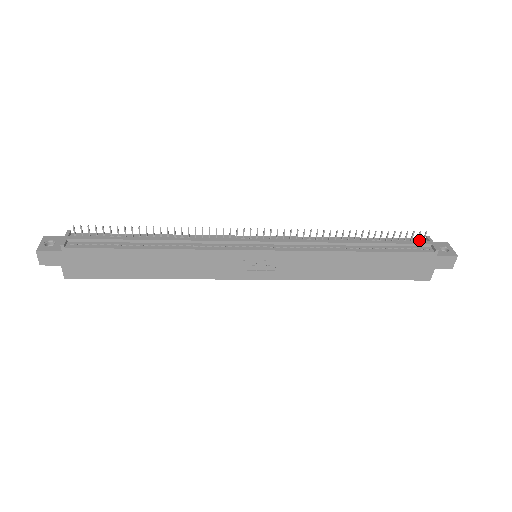
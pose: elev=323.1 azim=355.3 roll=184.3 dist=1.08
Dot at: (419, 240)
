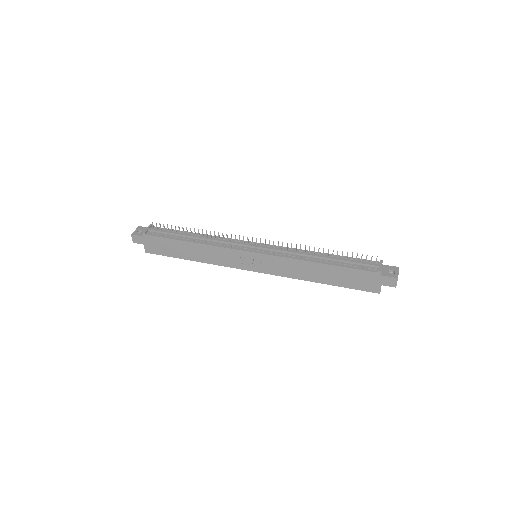
Dot at: (374, 262)
